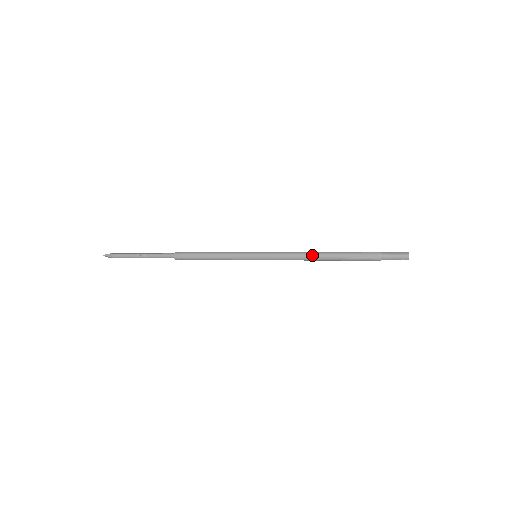
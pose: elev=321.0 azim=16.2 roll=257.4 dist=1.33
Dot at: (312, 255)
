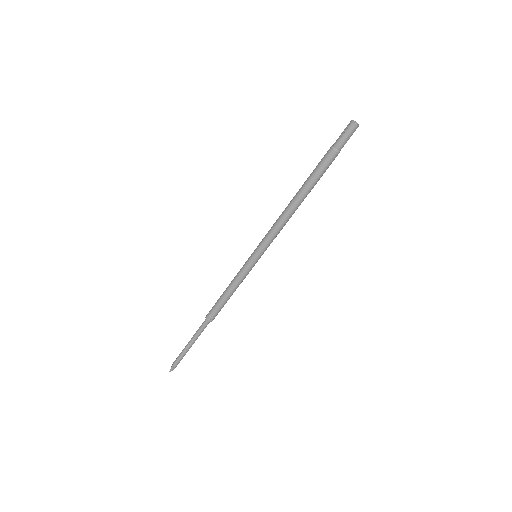
Dot at: (288, 205)
